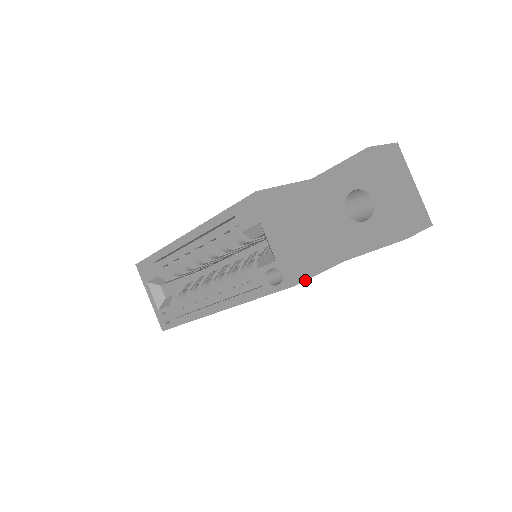
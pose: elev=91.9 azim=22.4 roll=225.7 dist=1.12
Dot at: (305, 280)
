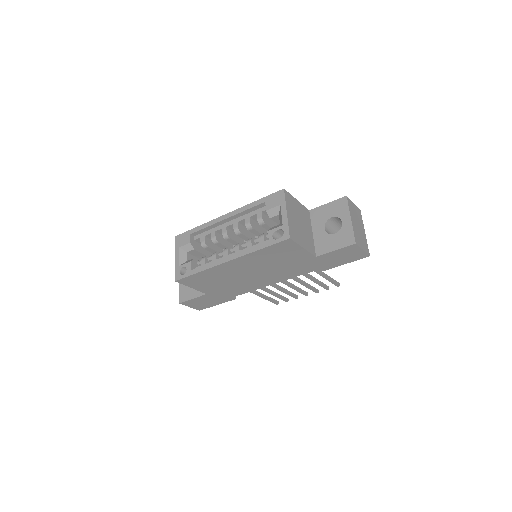
Dot at: (295, 241)
